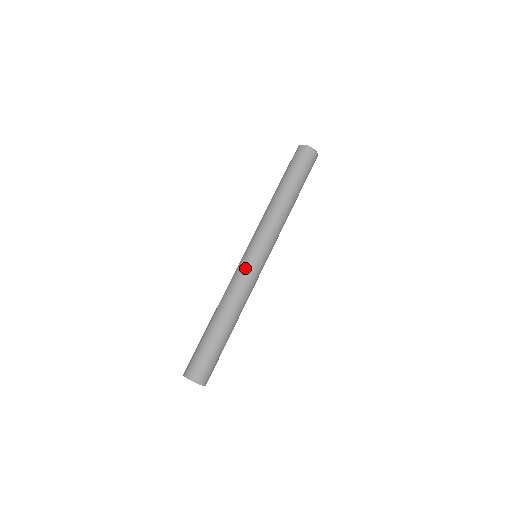
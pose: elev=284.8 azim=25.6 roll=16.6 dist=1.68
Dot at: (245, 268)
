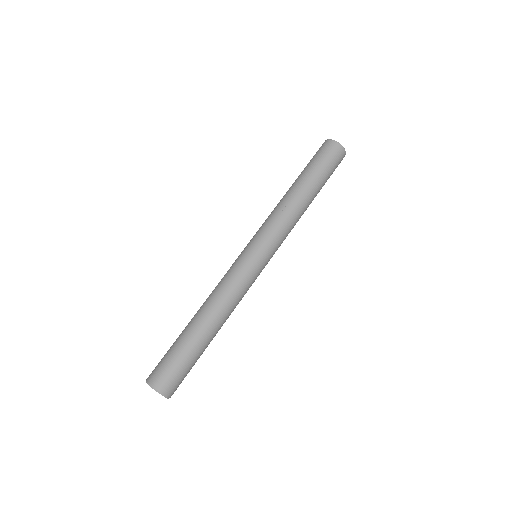
Dot at: (234, 264)
